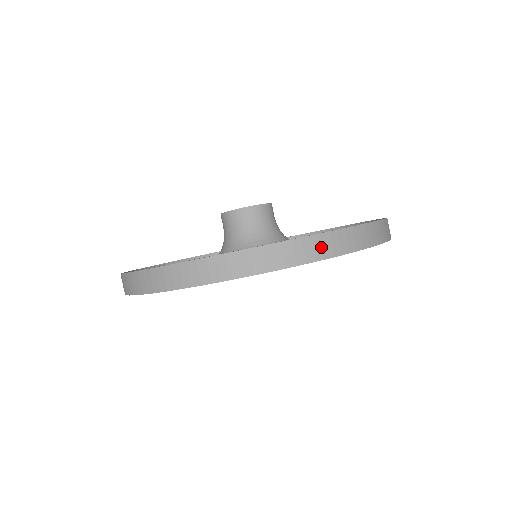
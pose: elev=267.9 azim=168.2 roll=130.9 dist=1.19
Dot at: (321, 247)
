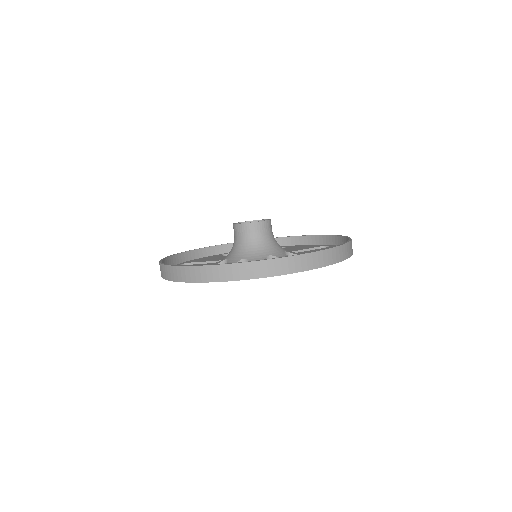
Dot at: (331, 256)
